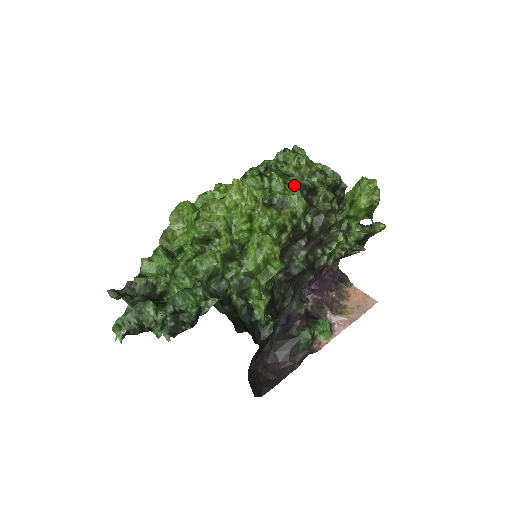
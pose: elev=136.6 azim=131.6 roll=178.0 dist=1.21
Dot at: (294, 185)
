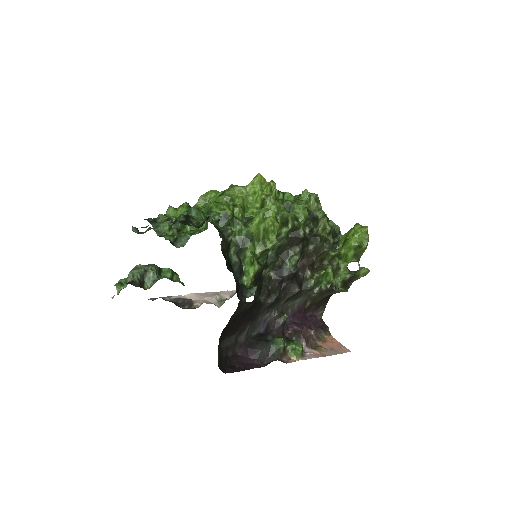
Dot at: (302, 201)
